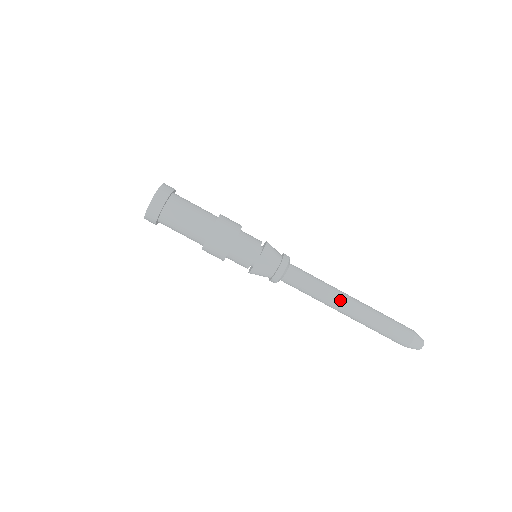
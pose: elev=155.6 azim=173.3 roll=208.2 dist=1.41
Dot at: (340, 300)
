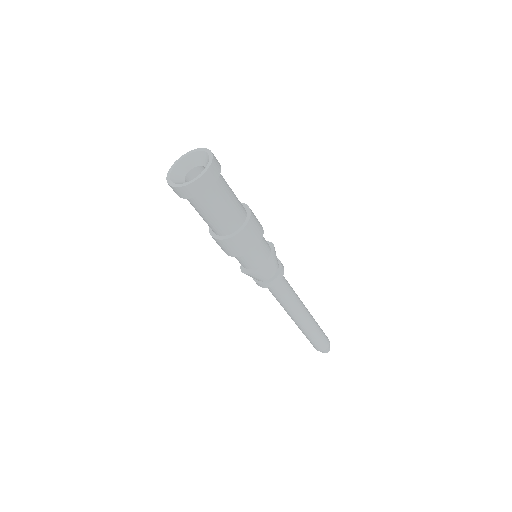
Dot at: (303, 308)
